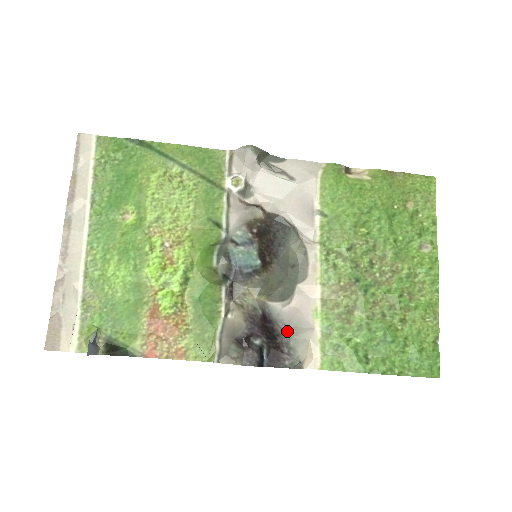
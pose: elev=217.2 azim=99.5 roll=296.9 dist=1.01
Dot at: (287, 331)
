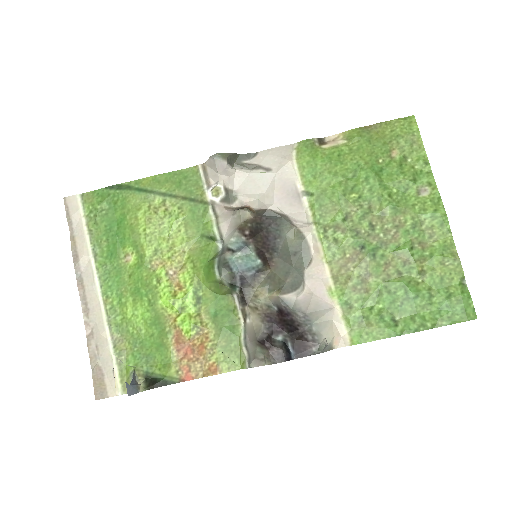
Dot at: (307, 318)
